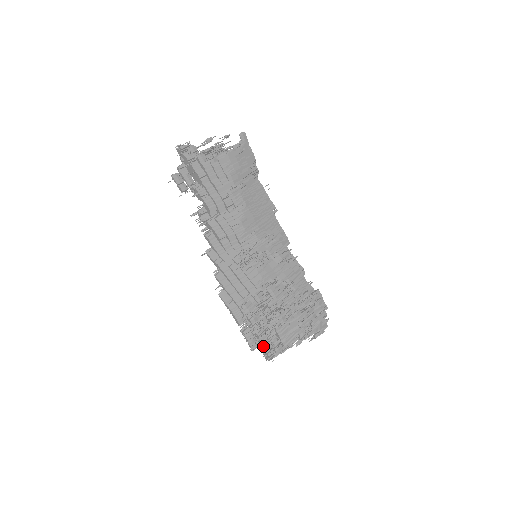
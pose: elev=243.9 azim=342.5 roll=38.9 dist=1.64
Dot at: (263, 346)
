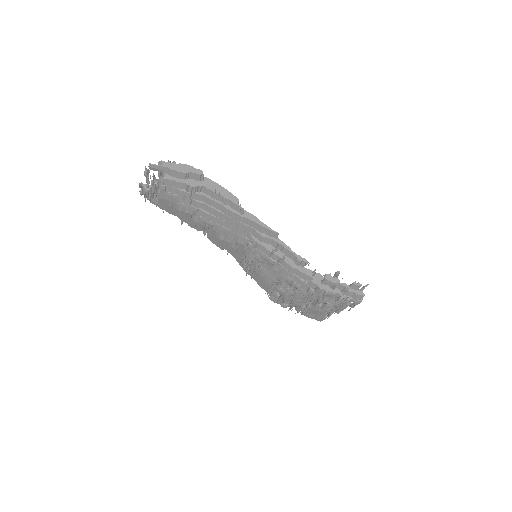
Dot at: occluded
